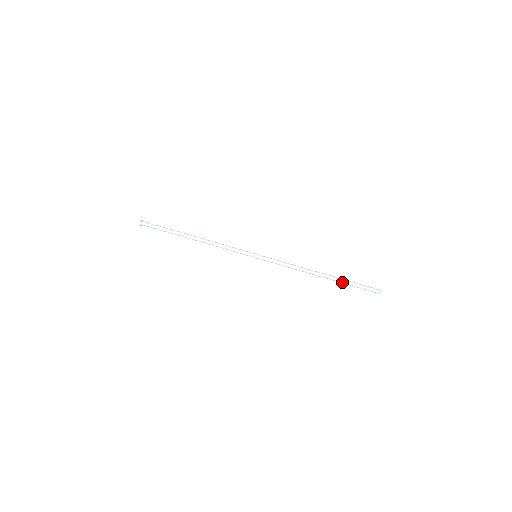
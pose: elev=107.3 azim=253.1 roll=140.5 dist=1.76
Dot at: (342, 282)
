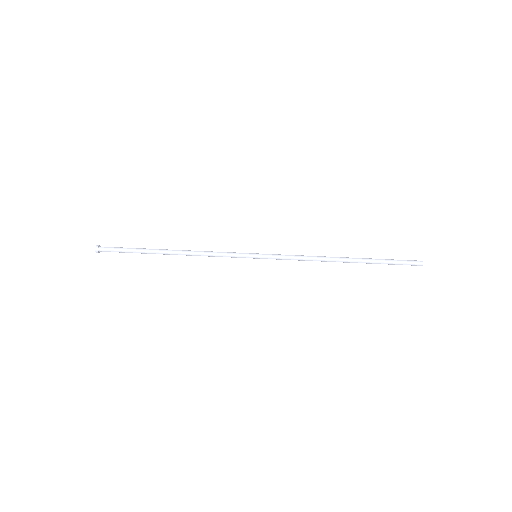
Dot at: (371, 263)
